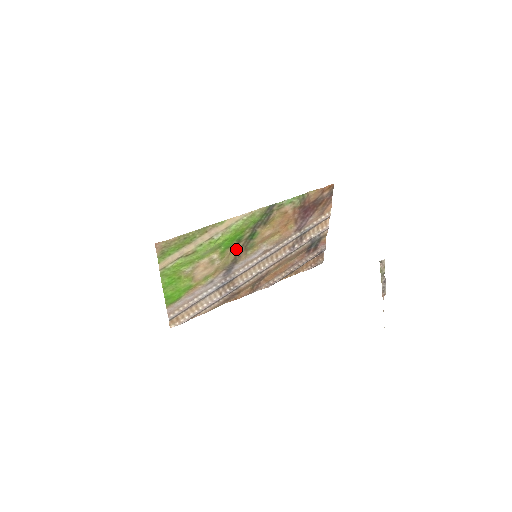
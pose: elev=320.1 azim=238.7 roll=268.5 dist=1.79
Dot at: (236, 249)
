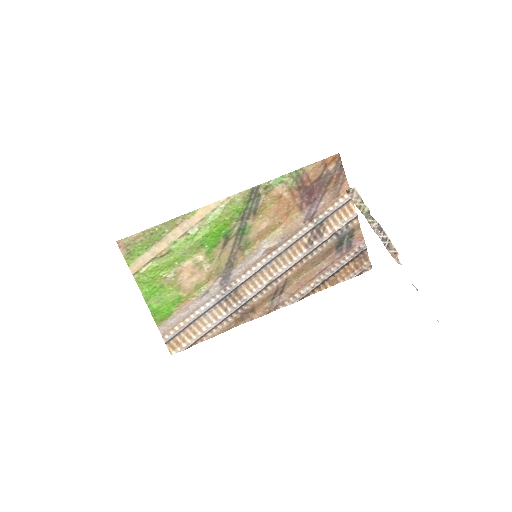
Dot at: (227, 249)
